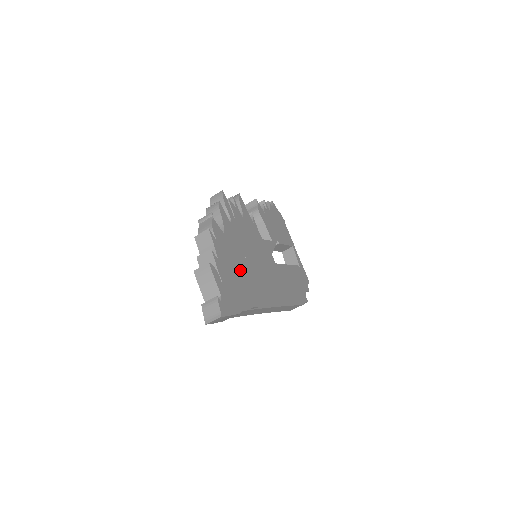
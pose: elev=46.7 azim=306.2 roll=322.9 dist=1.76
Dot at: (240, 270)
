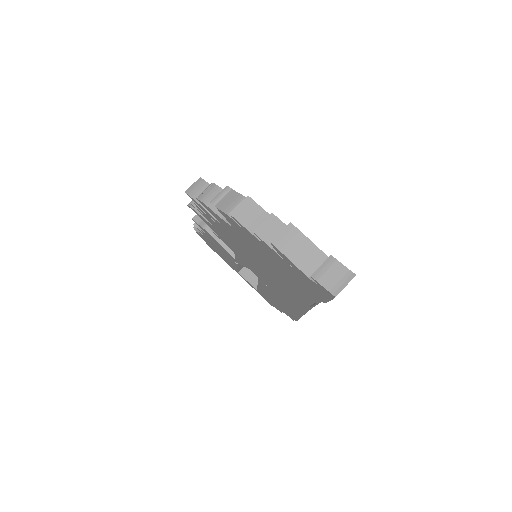
Dot at: occluded
